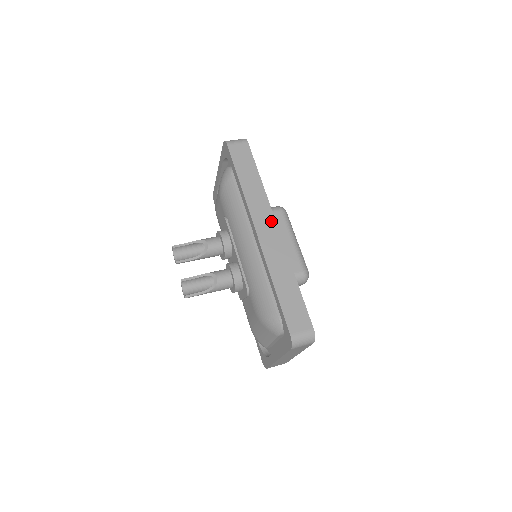
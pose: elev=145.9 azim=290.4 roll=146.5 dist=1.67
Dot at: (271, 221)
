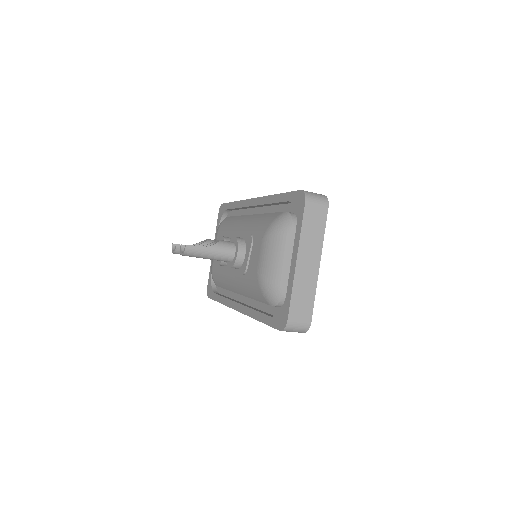
Dot at: occluded
